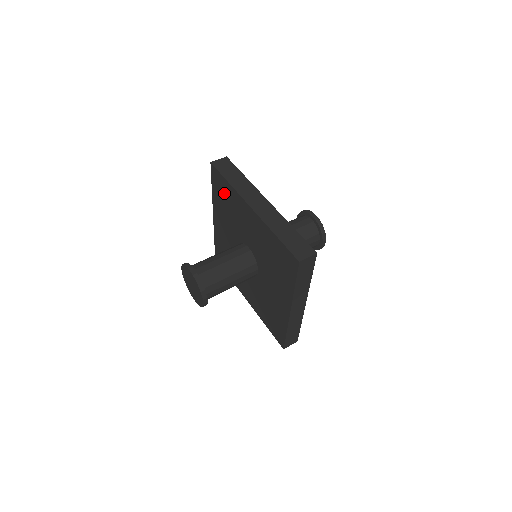
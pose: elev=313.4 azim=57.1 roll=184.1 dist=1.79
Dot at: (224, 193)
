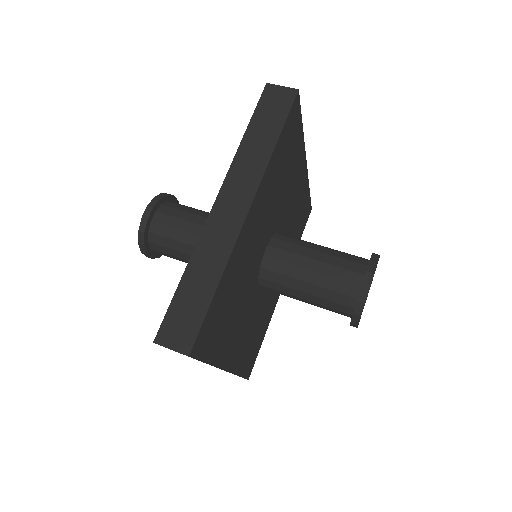
Dot at: occluded
